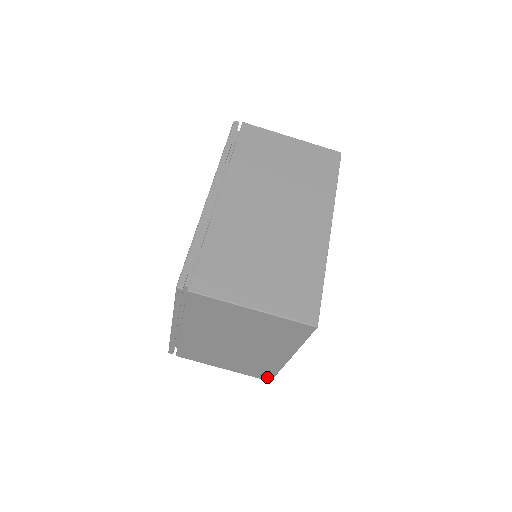
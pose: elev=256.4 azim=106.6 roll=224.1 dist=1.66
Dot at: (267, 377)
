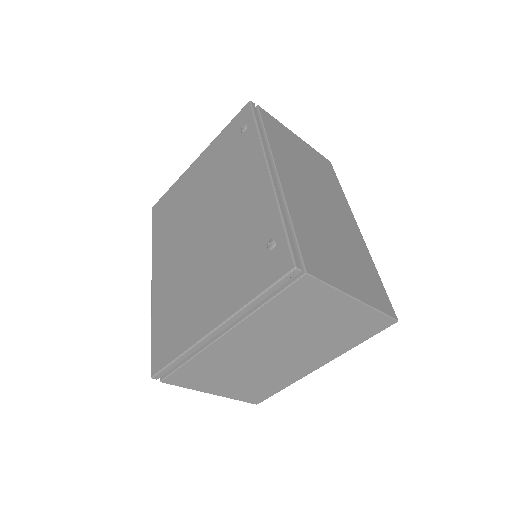
Dot at: (260, 399)
